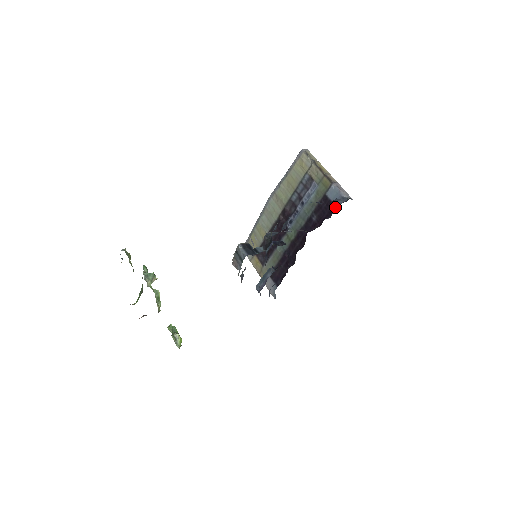
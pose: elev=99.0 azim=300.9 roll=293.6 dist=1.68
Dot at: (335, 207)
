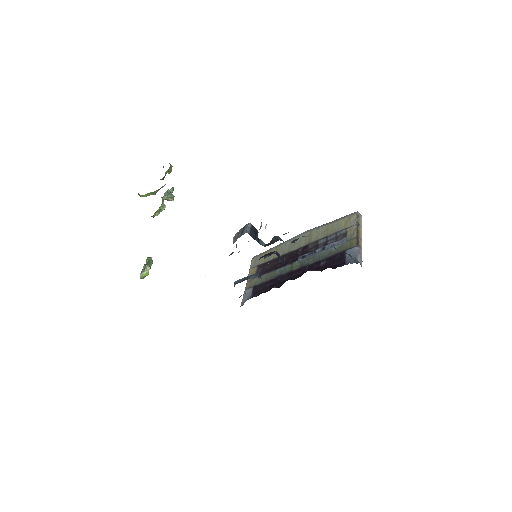
Dot at: (344, 263)
